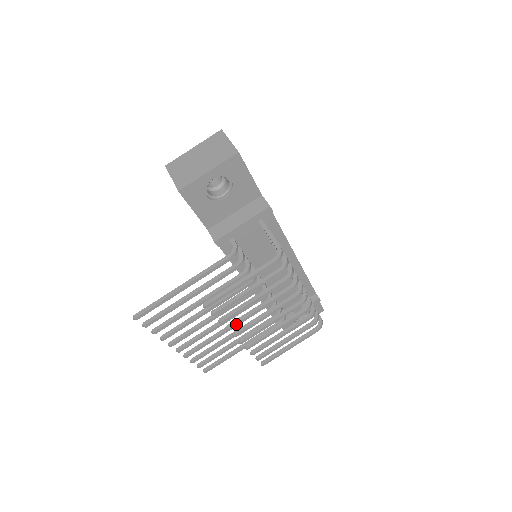
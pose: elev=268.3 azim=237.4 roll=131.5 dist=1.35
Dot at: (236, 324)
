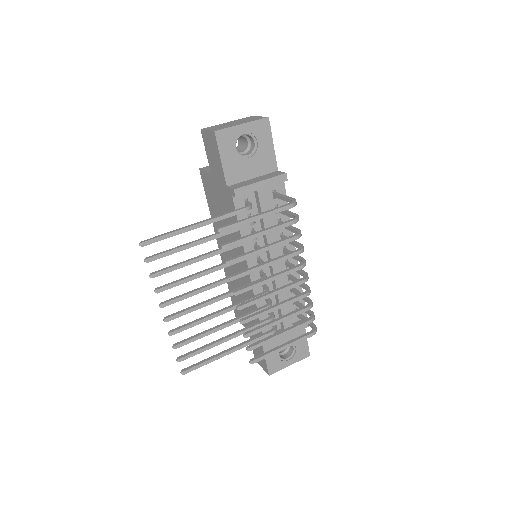
Dot at: (241, 274)
